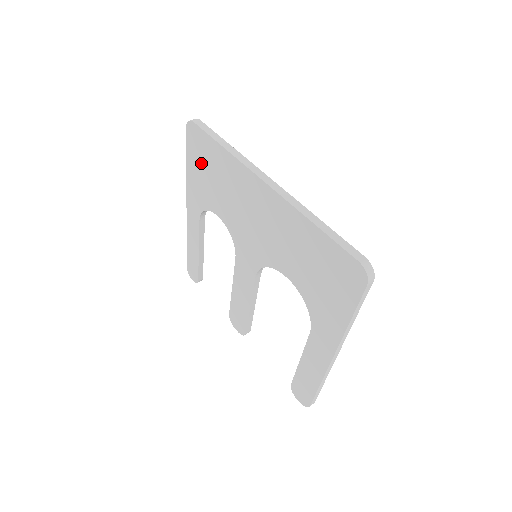
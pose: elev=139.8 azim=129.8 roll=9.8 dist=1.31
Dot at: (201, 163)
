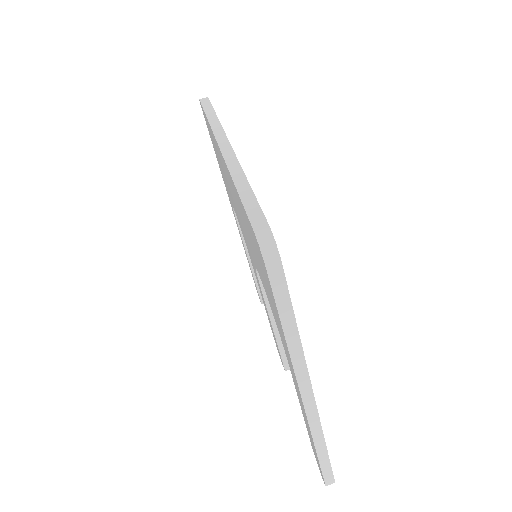
Dot at: (214, 148)
